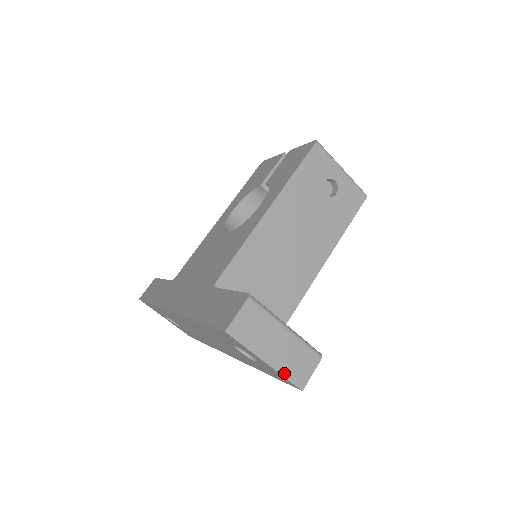
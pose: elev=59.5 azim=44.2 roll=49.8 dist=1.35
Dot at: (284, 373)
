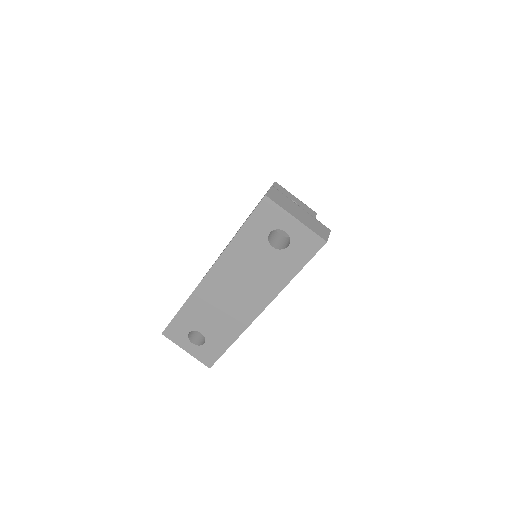
Dot at: (311, 228)
